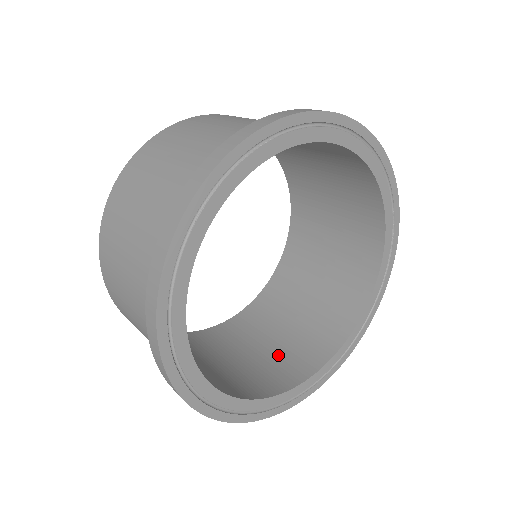
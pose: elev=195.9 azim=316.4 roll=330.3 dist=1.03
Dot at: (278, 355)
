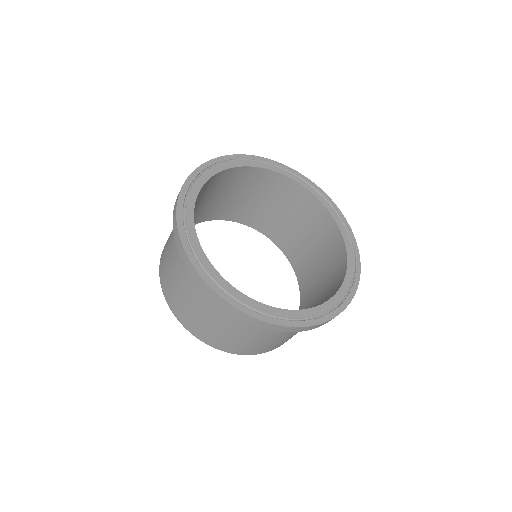
Dot at: occluded
